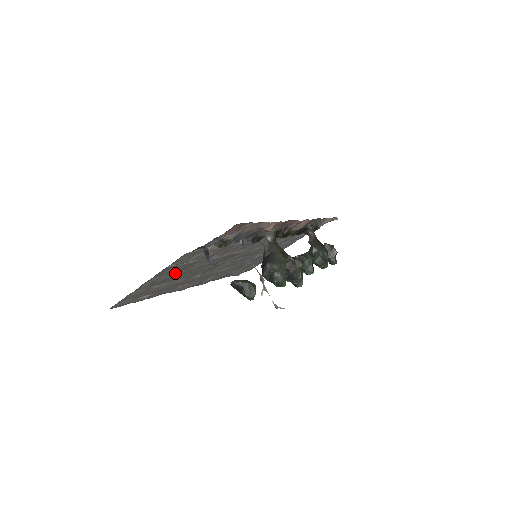
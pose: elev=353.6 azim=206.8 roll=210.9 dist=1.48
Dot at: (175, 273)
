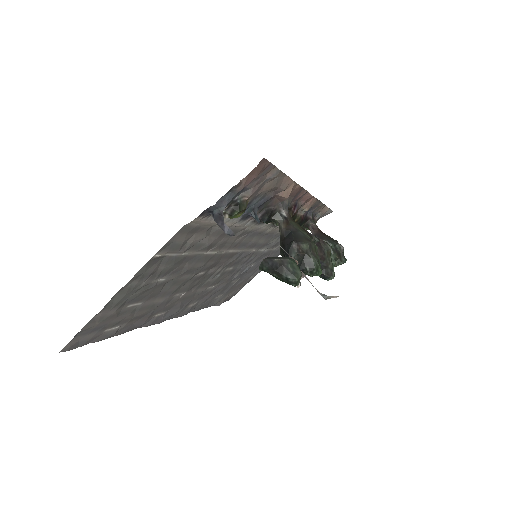
Dot at: (159, 278)
